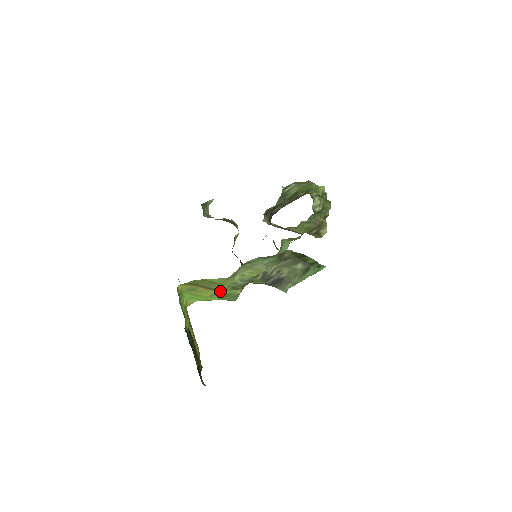
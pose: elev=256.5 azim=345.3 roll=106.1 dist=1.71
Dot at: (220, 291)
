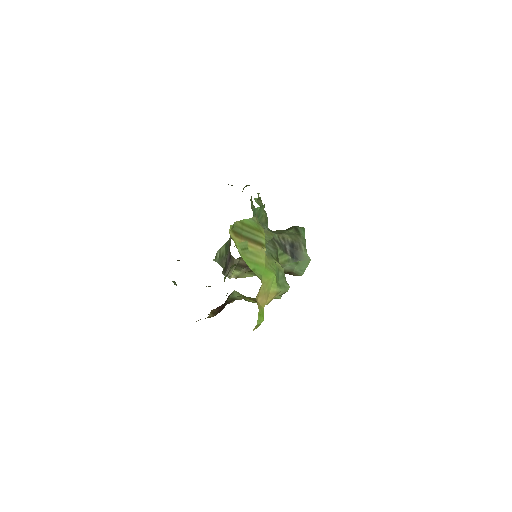
Dot at: (267, 259)
